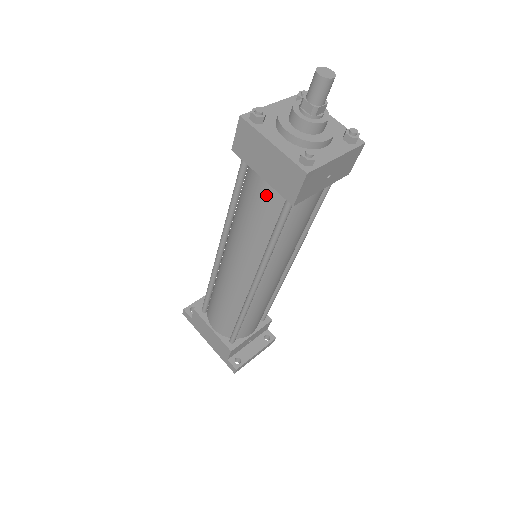
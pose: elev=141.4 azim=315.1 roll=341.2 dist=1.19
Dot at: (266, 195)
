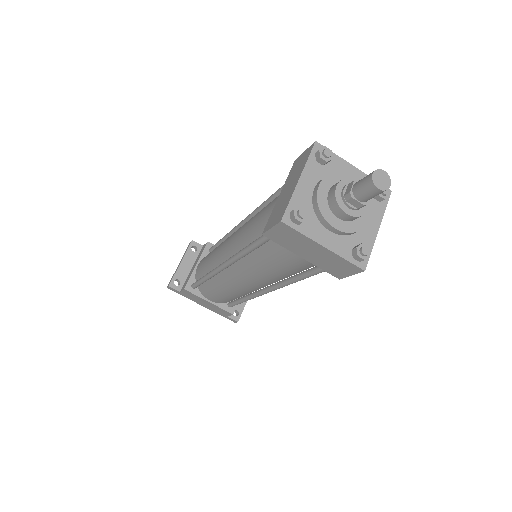
Dot at: (302, 263)
